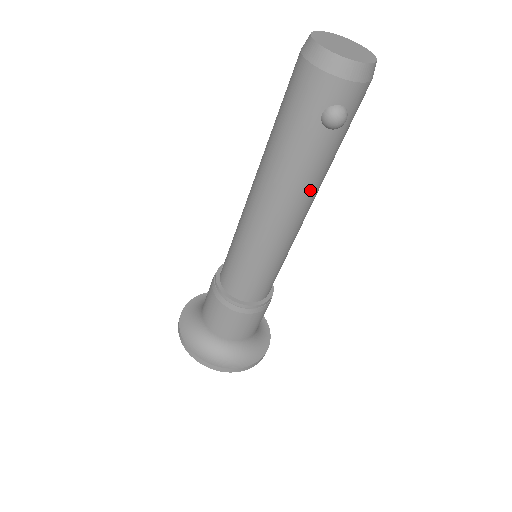
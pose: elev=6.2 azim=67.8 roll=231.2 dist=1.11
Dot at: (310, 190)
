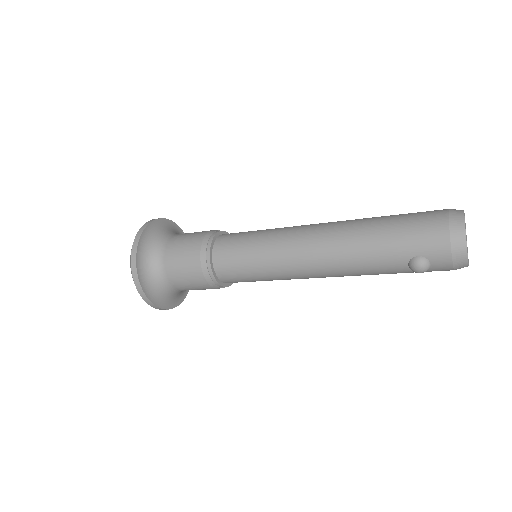
Dot at: (349, 273)
